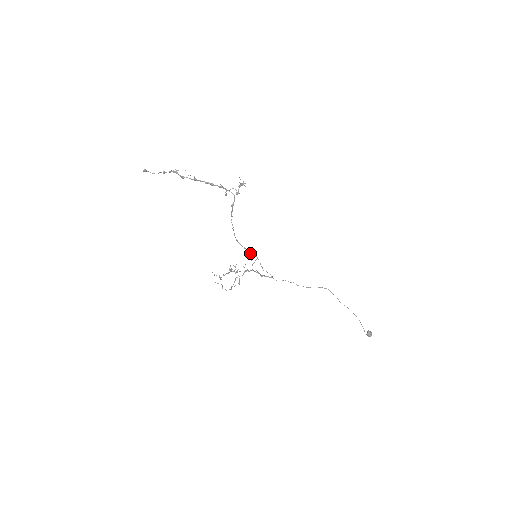
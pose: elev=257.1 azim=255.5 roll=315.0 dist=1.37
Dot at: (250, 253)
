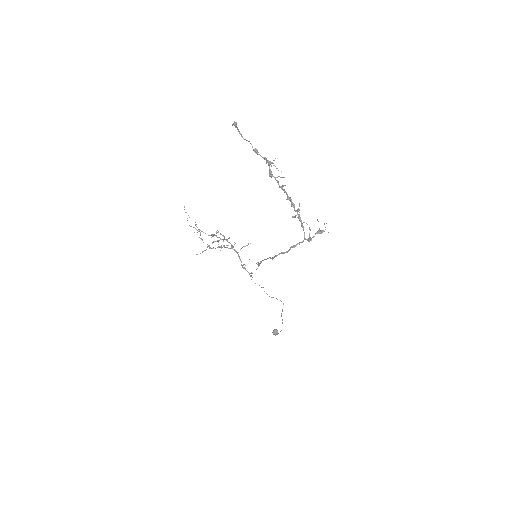
Dot at: occluded
